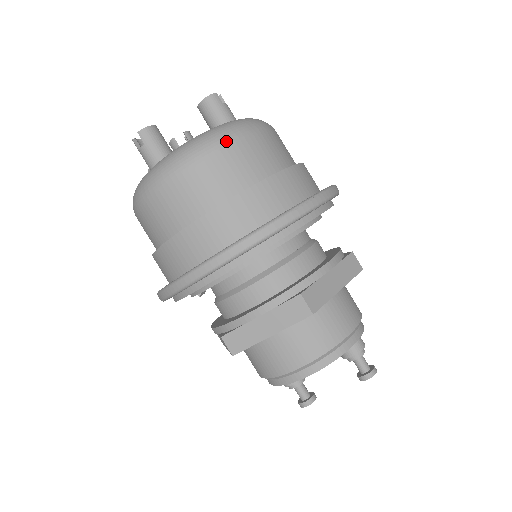
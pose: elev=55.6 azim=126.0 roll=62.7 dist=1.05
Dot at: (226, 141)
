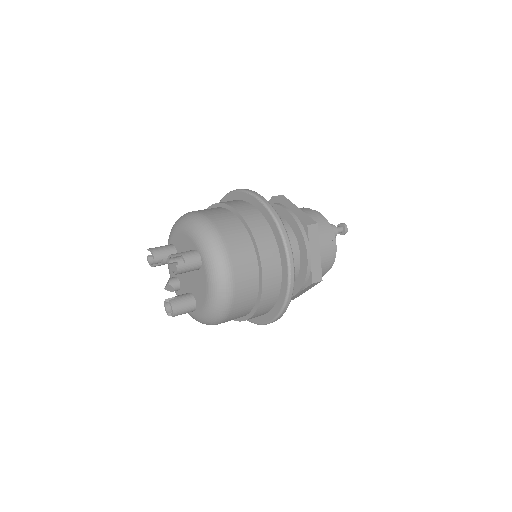
Dot at: (231, 297)
